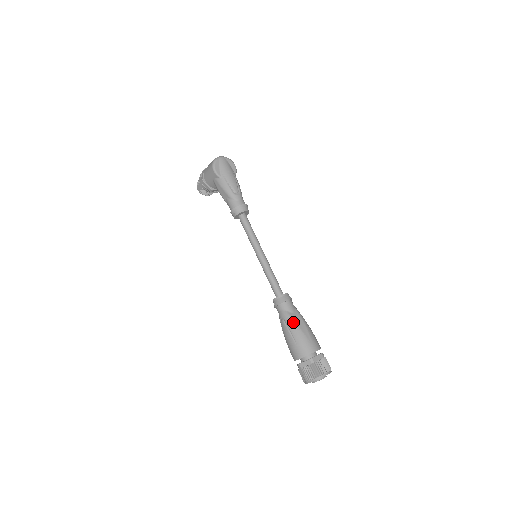
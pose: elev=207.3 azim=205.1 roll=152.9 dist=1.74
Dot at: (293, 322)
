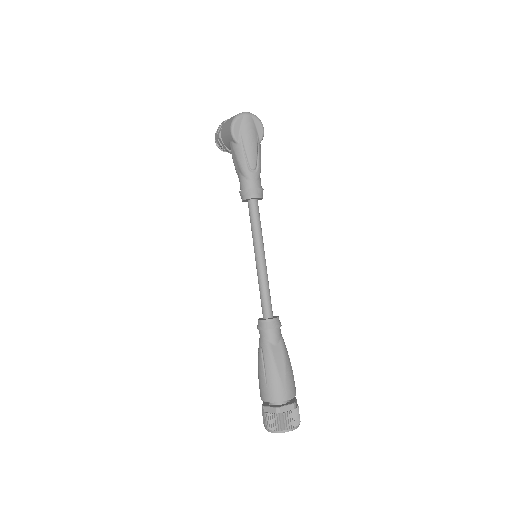
Dot at: (271, 358)
